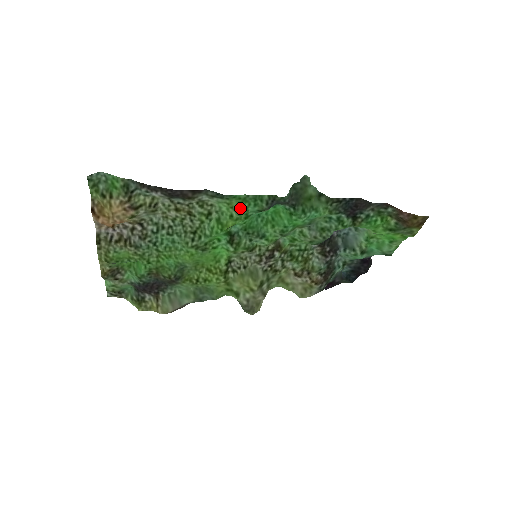
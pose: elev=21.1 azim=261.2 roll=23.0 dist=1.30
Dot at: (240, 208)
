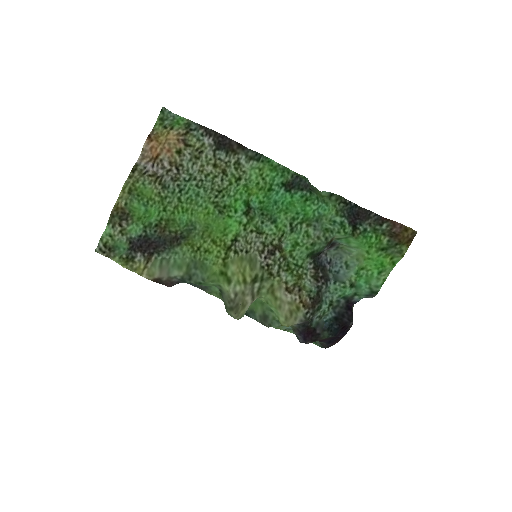
Dot at: (268, 177)
